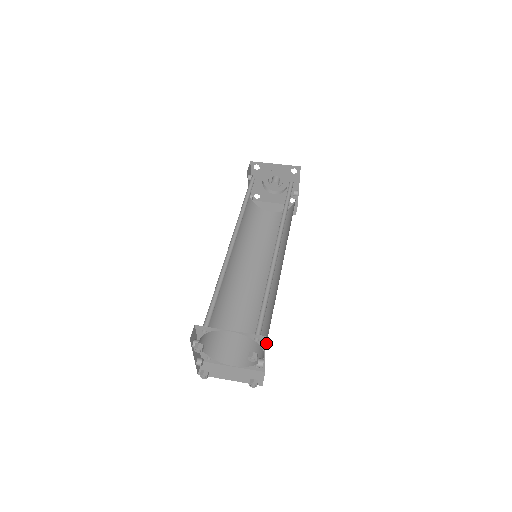
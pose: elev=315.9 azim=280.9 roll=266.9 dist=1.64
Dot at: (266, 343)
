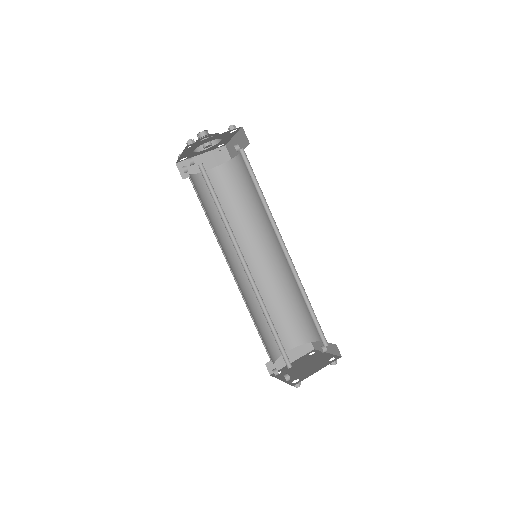
Dot at: (313, 329)
